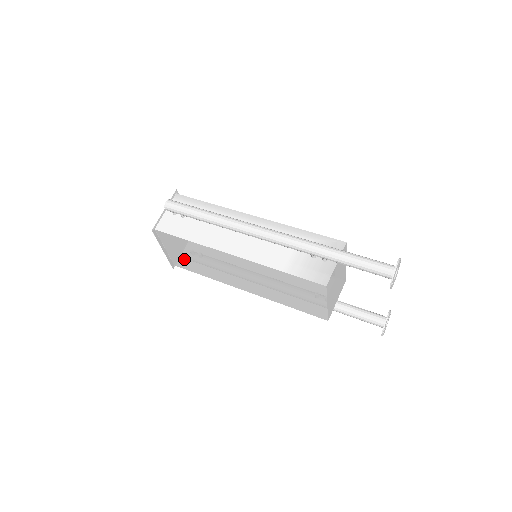
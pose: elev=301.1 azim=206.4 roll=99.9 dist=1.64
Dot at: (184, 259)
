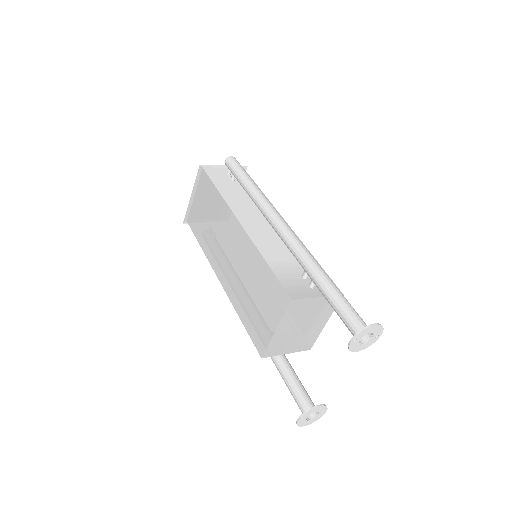
Dot at: (199, 215)
